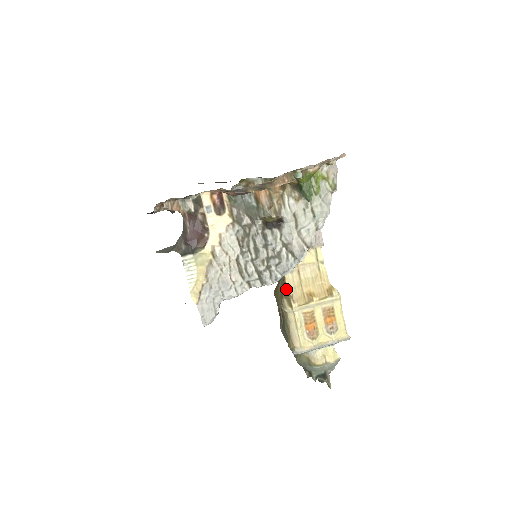
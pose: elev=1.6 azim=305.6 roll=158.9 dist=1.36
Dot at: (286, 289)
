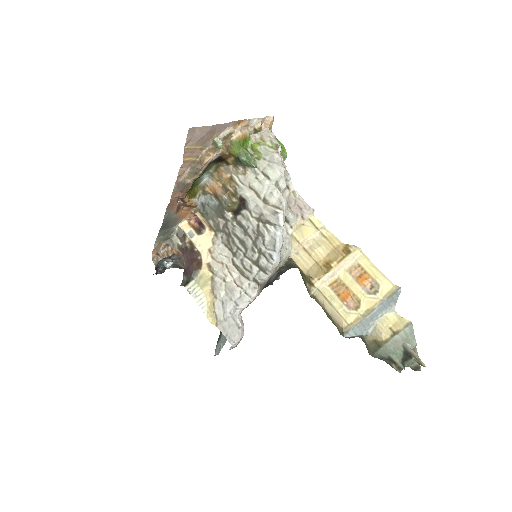
Dot at: (302, 273)
